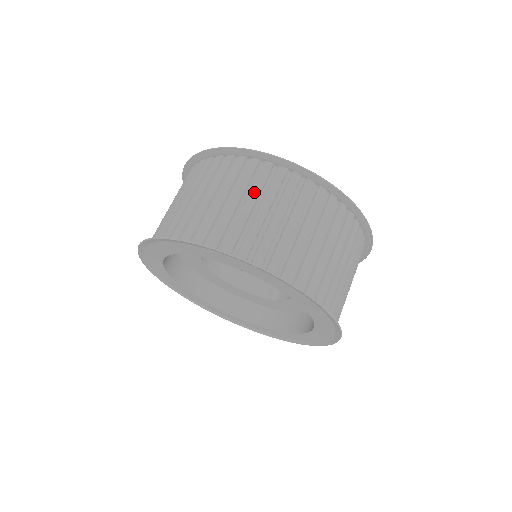
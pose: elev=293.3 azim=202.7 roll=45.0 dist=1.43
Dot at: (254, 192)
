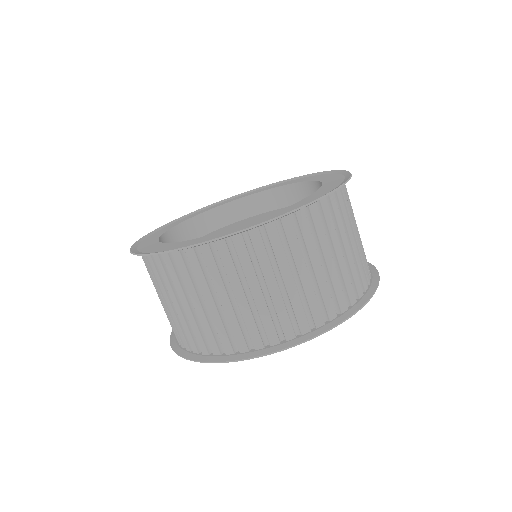
Dot at: (297, 257)
